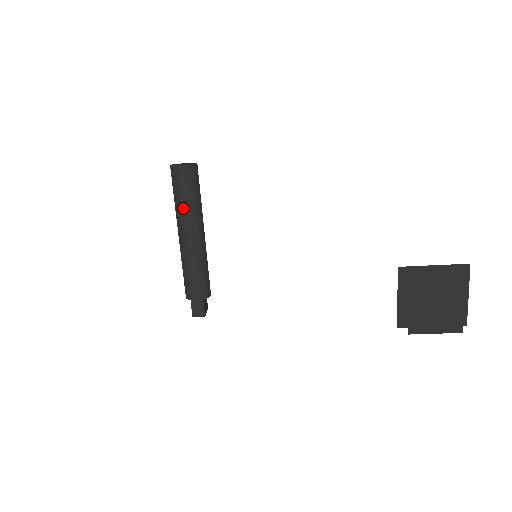
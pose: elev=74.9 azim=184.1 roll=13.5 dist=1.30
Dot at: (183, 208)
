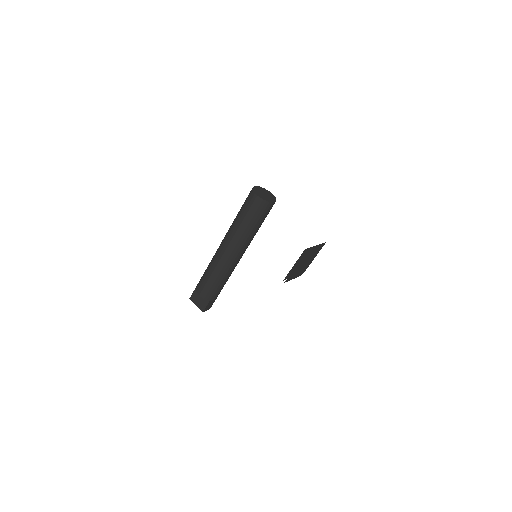
Dot at: (253, 235)
